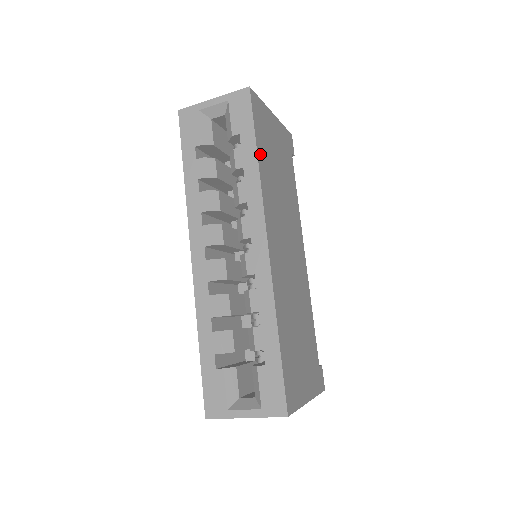
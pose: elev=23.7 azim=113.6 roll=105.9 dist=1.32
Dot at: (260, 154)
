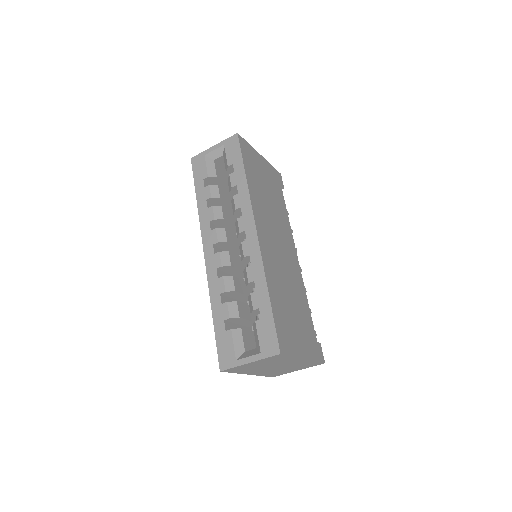
Dot at: (248, 175)
